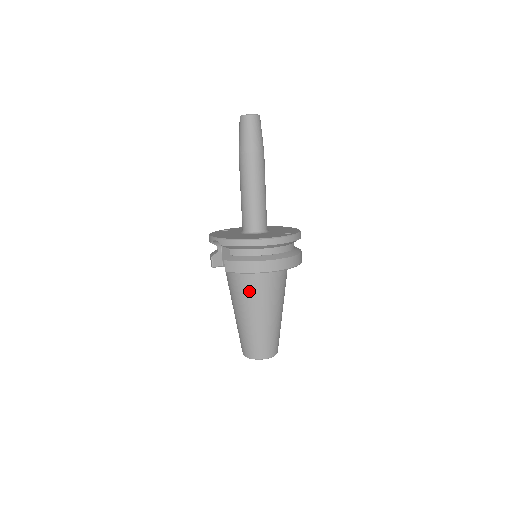
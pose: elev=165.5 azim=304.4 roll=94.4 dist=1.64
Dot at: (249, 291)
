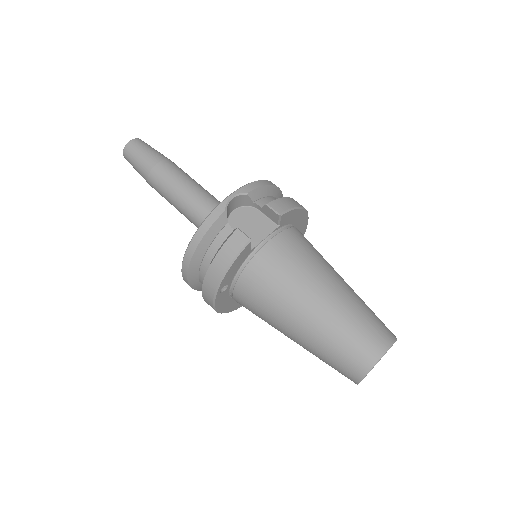
Dot at: (310, 248)
